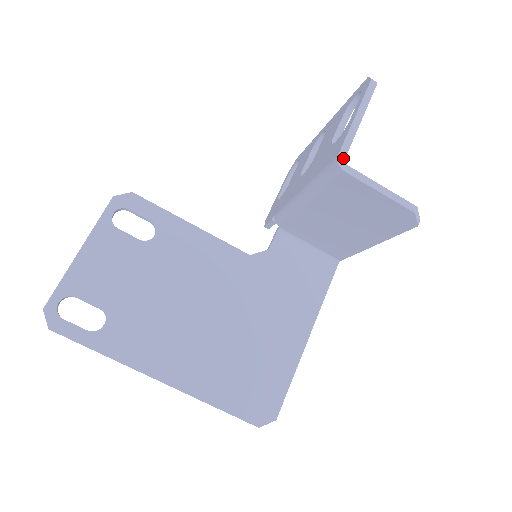
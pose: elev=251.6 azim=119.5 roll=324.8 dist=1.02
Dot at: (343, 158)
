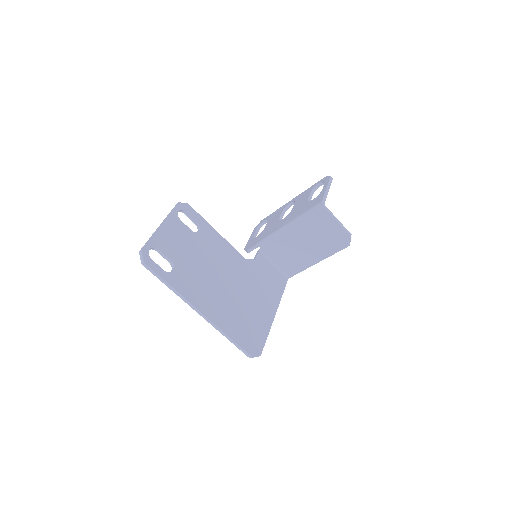
Dot at: (324, 203)
